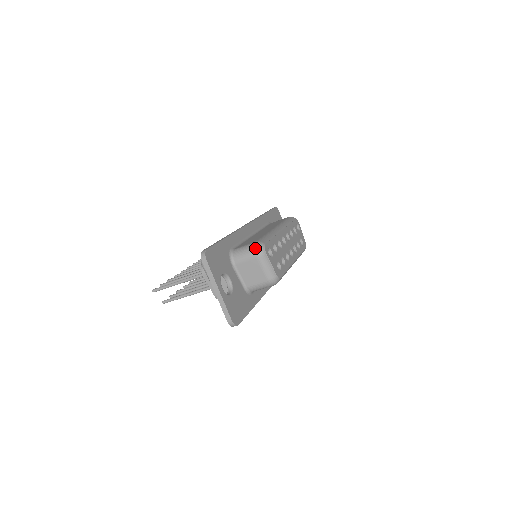
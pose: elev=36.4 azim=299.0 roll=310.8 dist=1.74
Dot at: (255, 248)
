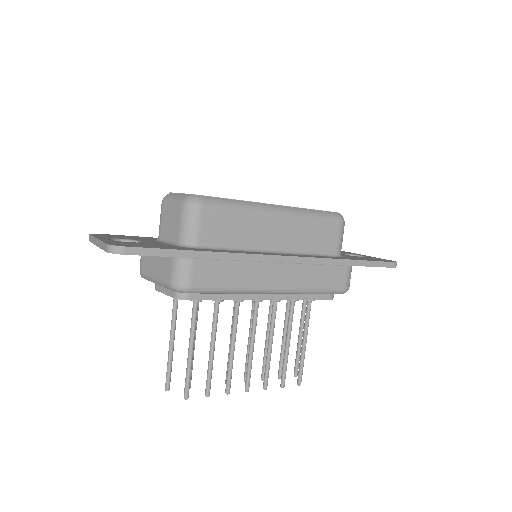
Dot at: occluded
